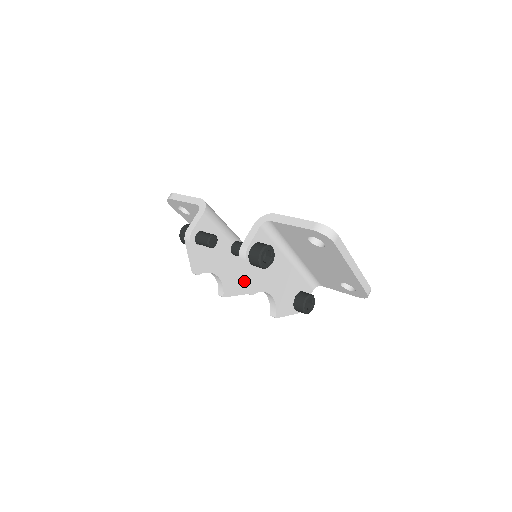
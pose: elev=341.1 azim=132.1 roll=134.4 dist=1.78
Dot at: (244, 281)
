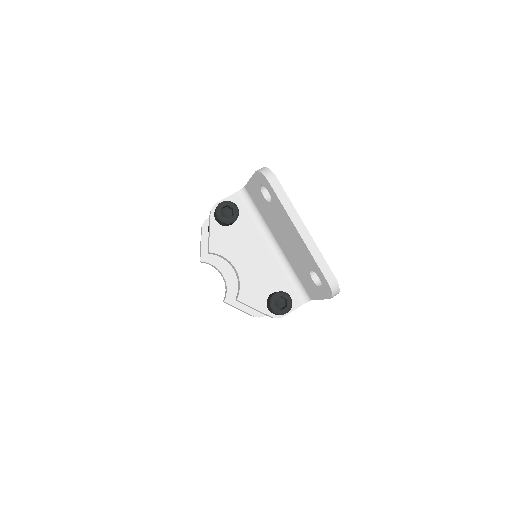
Dot at: occluded
